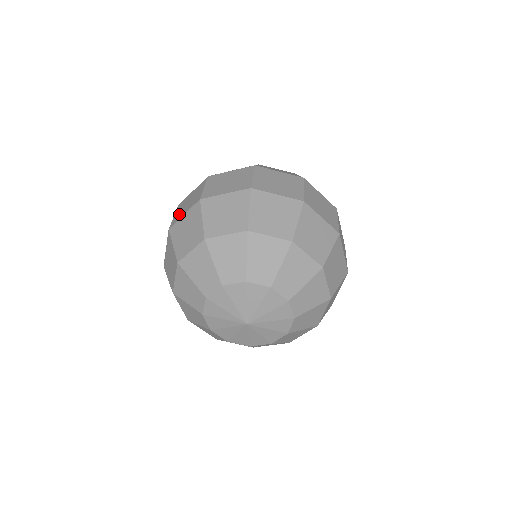
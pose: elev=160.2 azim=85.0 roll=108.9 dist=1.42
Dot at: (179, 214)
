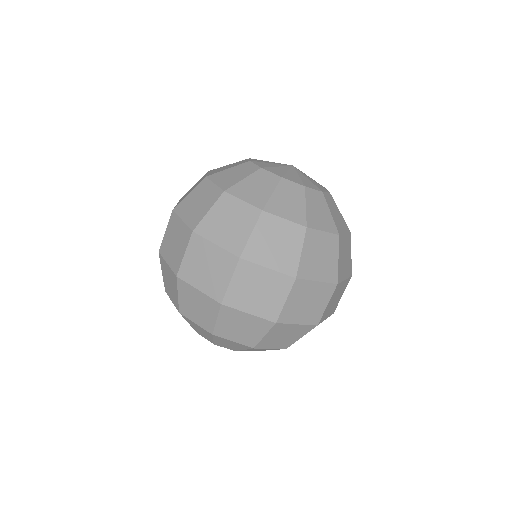
Dot at: (166, 246)
